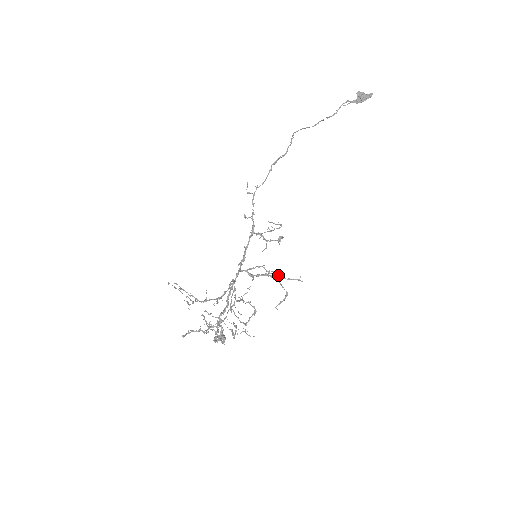
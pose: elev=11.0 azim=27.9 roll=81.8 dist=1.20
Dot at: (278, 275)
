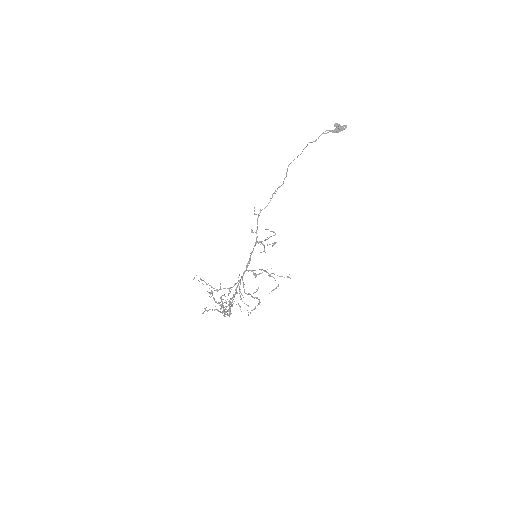
Dot at: occluded
